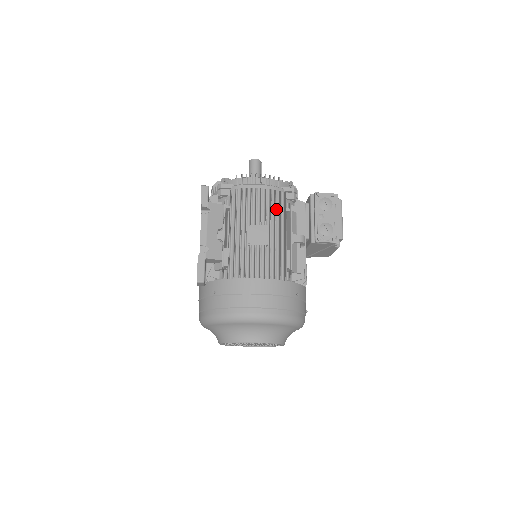
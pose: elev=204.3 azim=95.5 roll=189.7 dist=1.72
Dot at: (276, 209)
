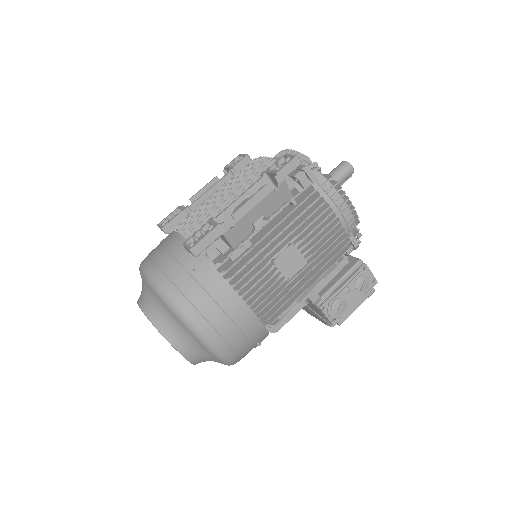
Dot at: (327, 250)
